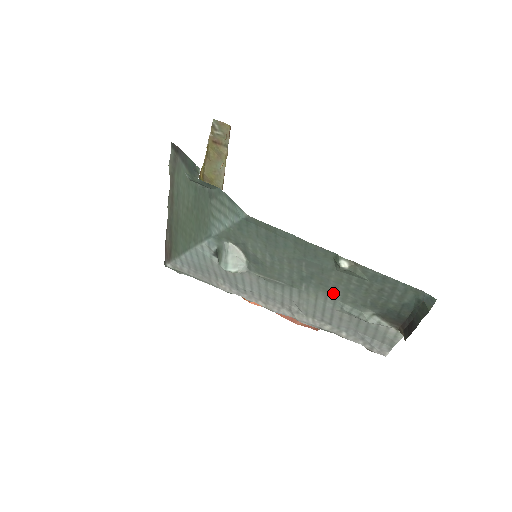
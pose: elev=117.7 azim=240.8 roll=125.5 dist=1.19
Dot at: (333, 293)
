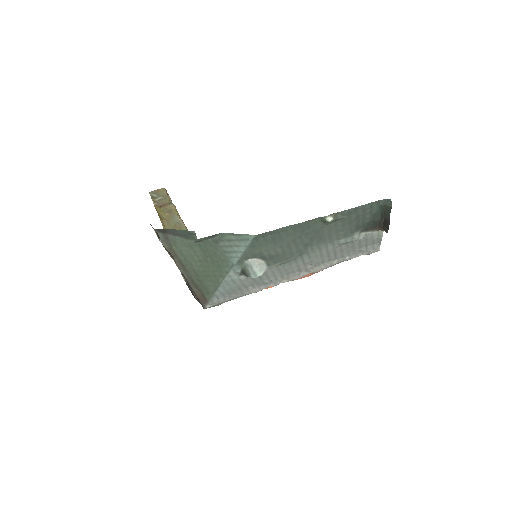
Dot at: (329, 239)
